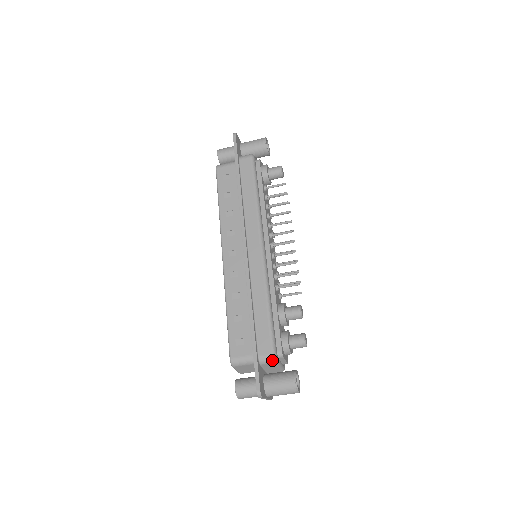
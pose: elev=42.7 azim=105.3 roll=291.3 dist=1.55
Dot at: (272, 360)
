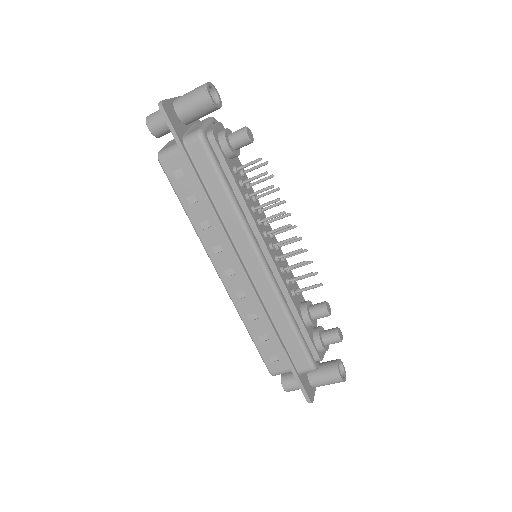
Dot at: occluded
